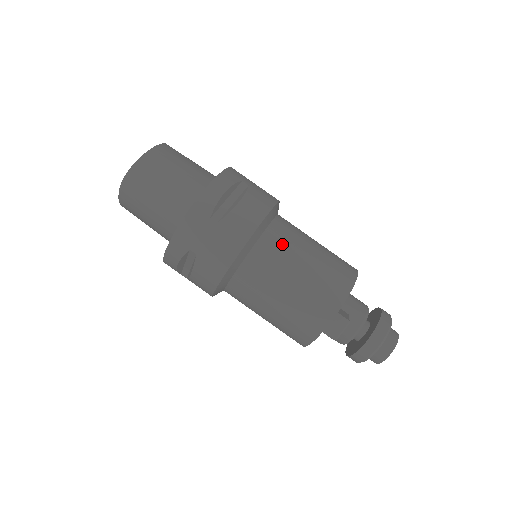
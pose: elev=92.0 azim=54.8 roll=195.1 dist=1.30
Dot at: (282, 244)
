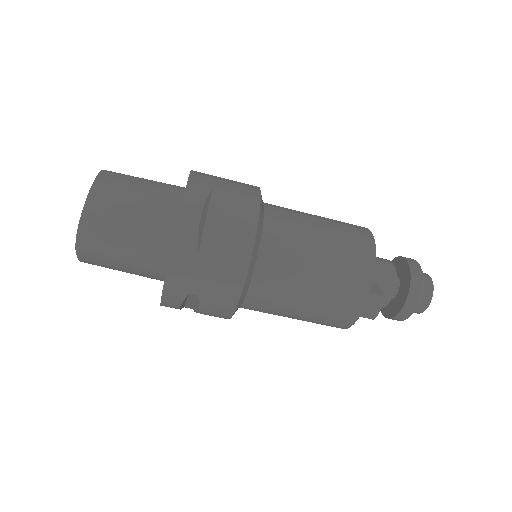
Dot at: (286, 245)
